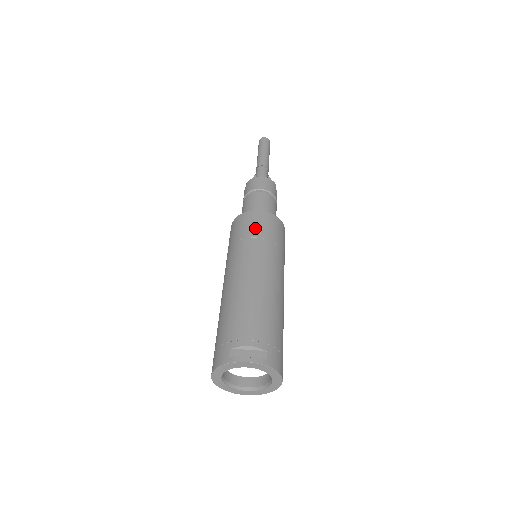
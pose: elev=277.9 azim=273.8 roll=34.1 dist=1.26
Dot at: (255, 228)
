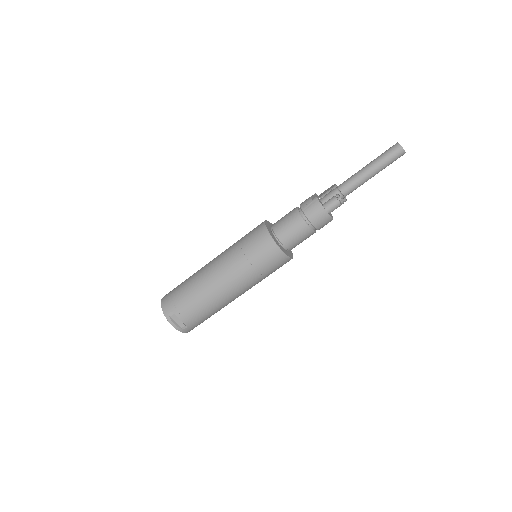
Dot at: (261, 260)
